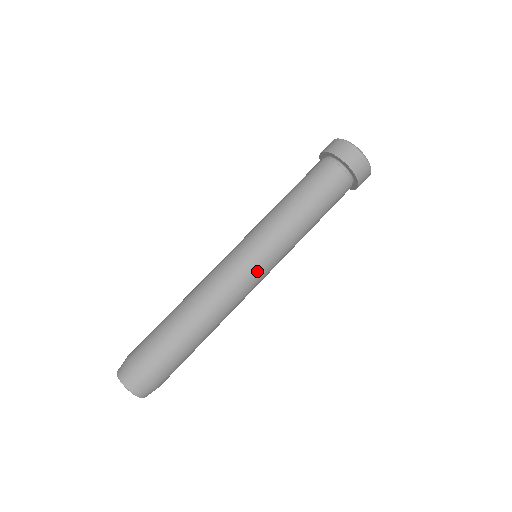
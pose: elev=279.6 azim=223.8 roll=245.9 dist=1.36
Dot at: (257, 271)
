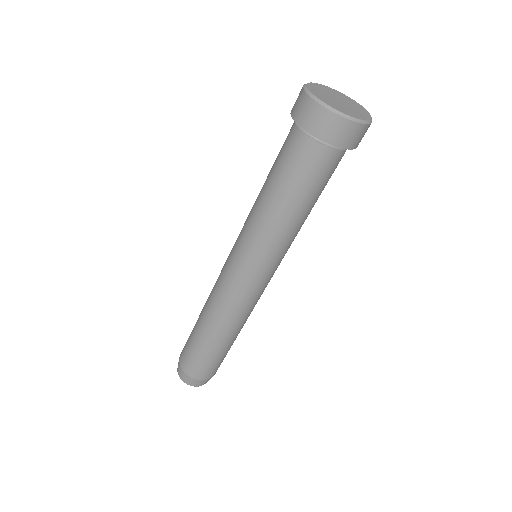
Dot at: (269, 280)
